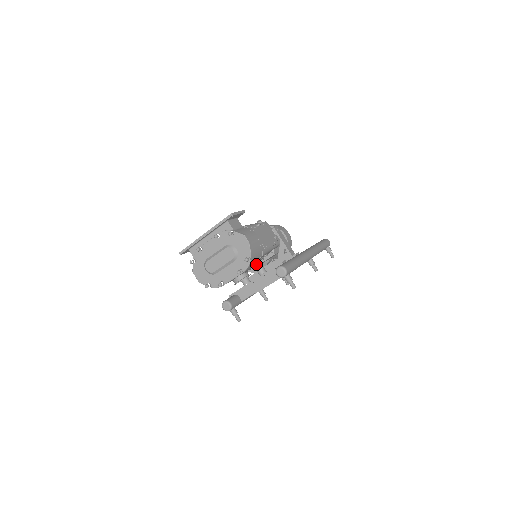
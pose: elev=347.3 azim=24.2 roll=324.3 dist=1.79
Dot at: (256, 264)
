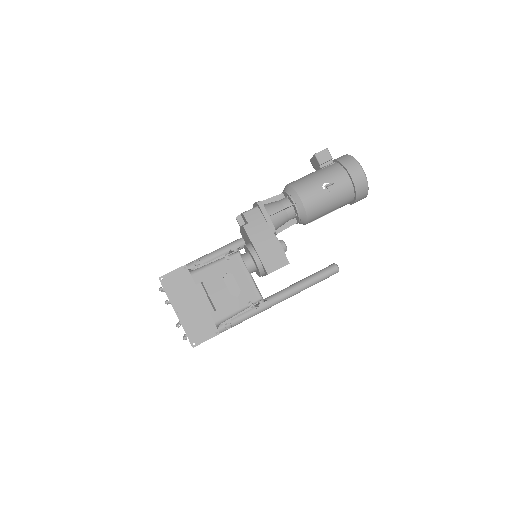
Dot at: occluded
